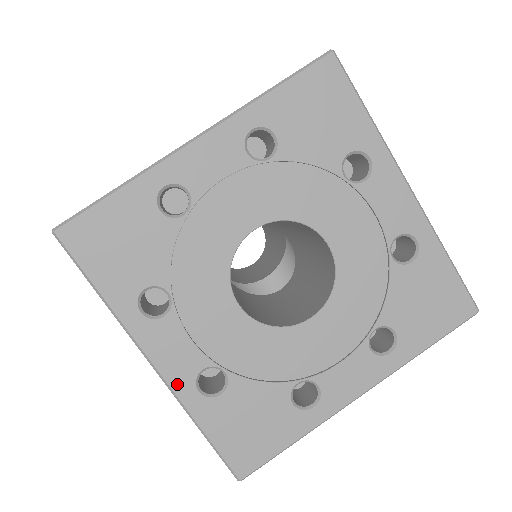
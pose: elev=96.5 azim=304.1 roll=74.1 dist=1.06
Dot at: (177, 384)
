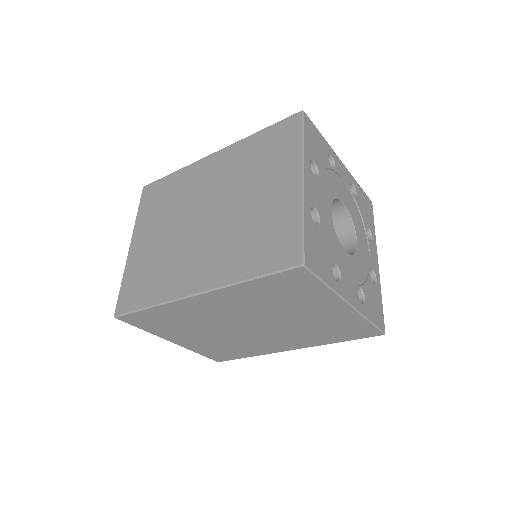
Dot at: (358, 306)
